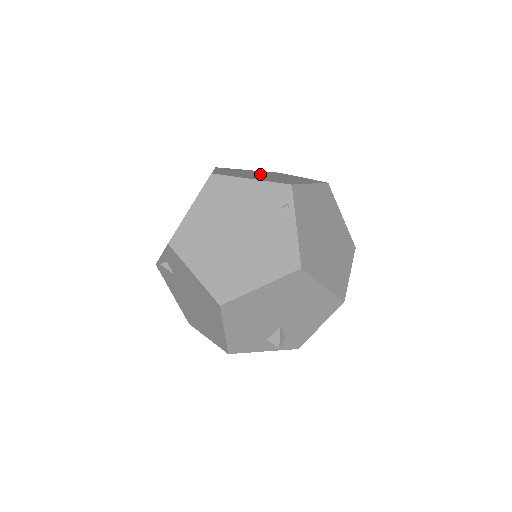
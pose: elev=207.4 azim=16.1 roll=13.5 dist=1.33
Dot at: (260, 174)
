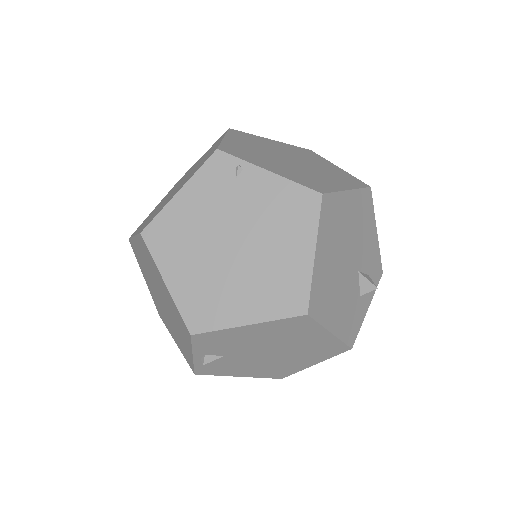
Dot at: occluded
